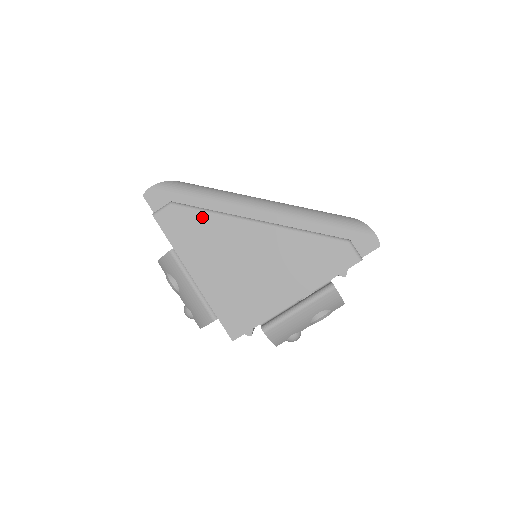
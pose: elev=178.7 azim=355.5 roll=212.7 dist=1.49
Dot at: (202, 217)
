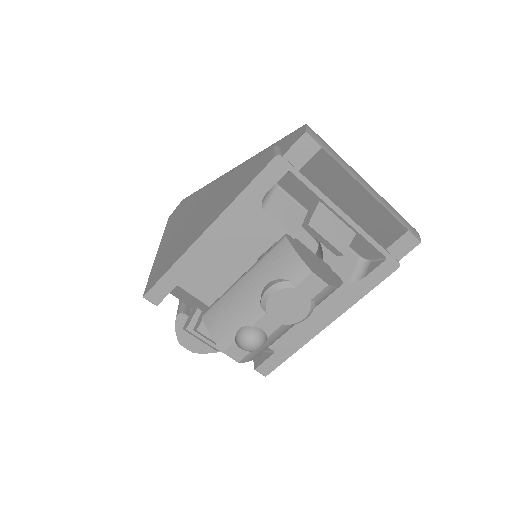
Dot at: (191, 199)
